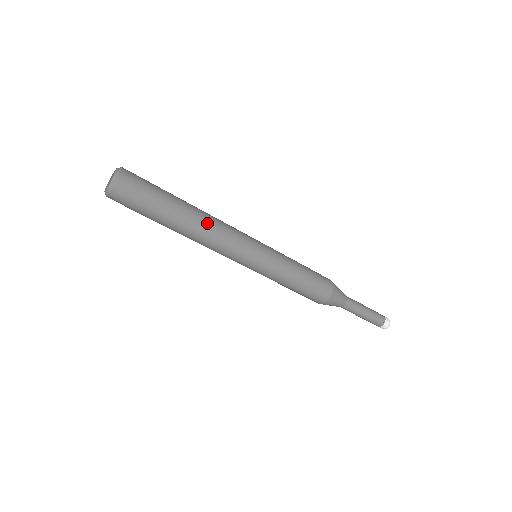
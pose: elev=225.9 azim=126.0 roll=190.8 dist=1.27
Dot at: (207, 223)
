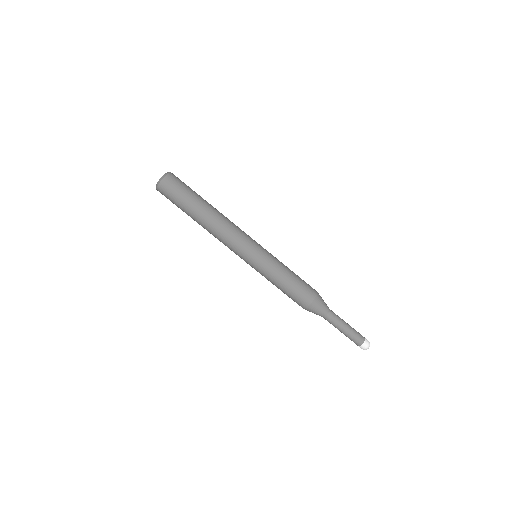
Dot at: (224, 216)
